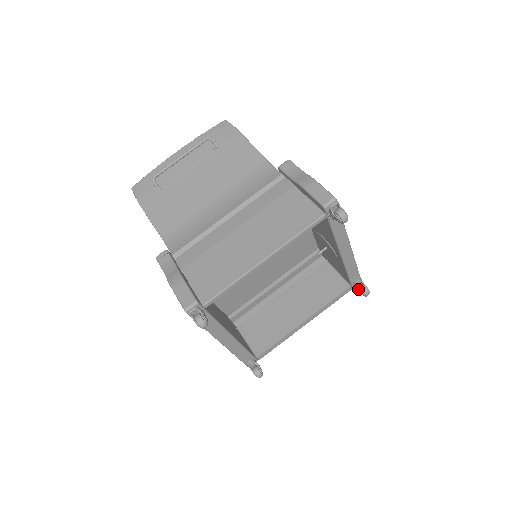
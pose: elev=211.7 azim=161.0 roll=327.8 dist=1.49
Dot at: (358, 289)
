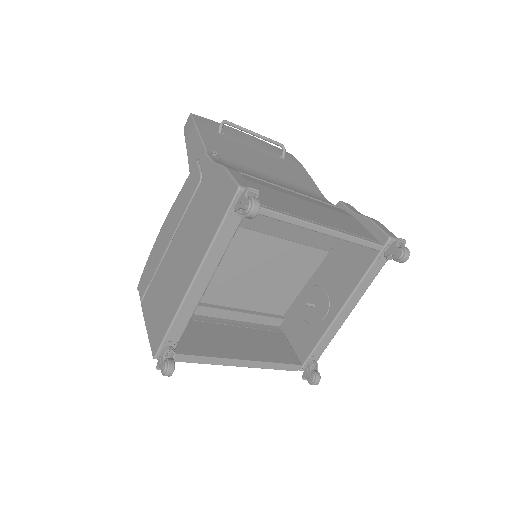
Dot at: (310, 371)
